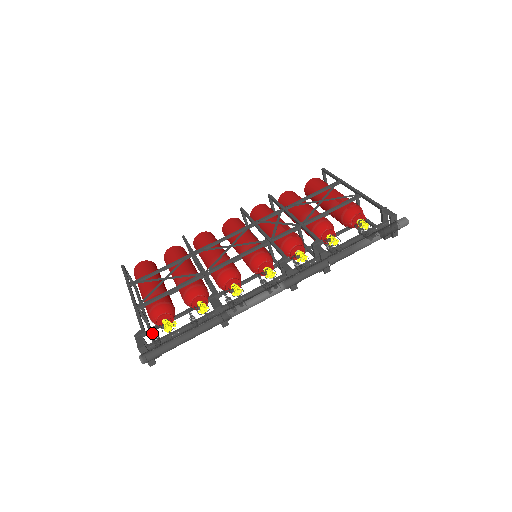
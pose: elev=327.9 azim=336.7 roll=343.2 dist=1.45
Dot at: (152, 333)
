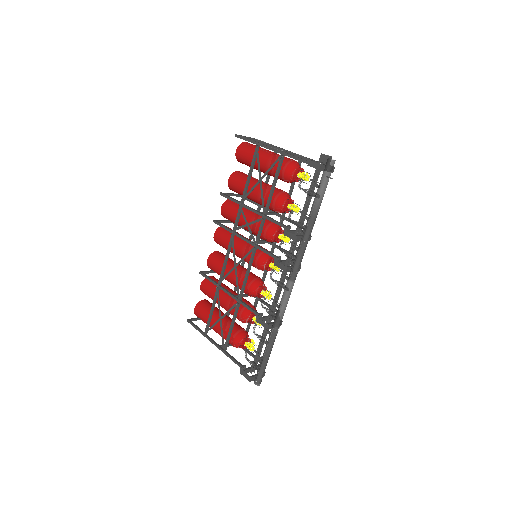
Dot at: (245, 349)
